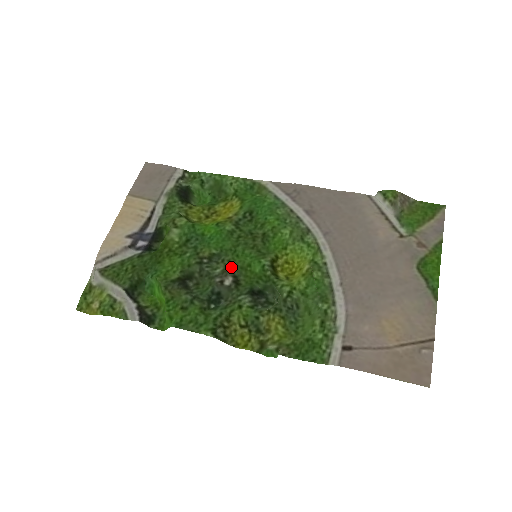
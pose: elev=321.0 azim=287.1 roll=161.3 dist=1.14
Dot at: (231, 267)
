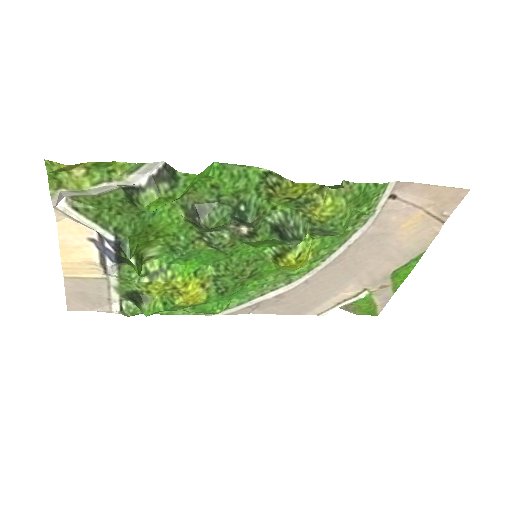
Dot at: (238, 240)
